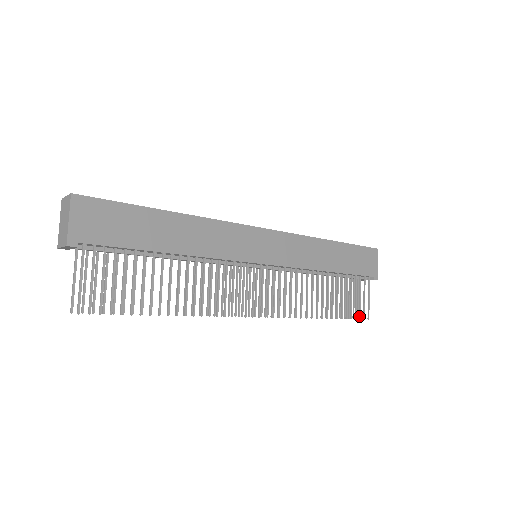
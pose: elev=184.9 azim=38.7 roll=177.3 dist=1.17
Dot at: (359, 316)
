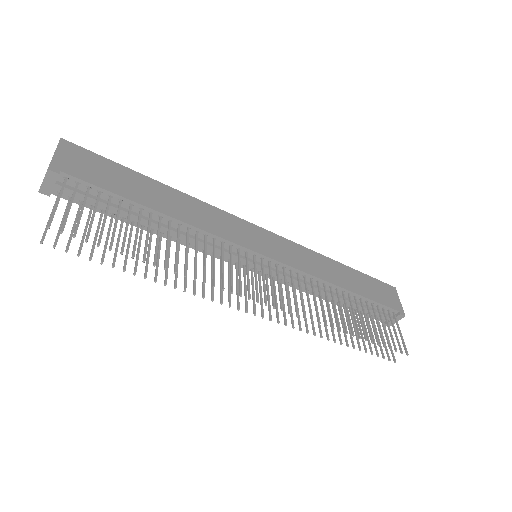
Dot at: (394, 348)
